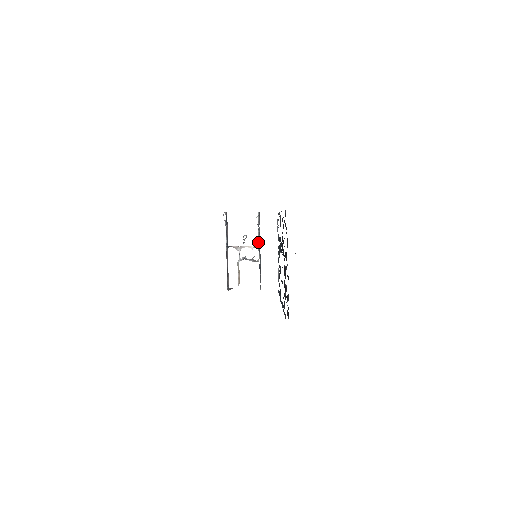
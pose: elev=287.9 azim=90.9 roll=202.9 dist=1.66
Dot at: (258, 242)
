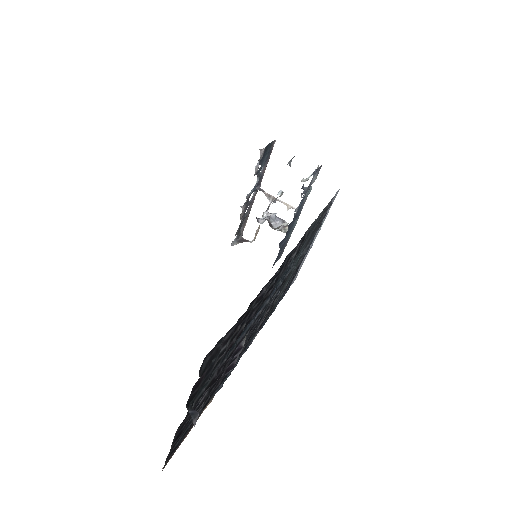
Dot at: occluded
